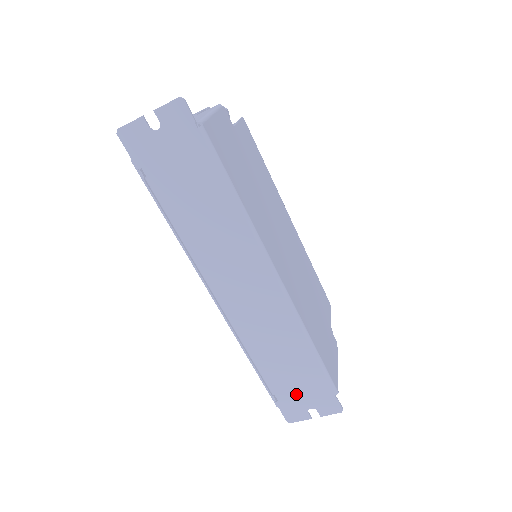
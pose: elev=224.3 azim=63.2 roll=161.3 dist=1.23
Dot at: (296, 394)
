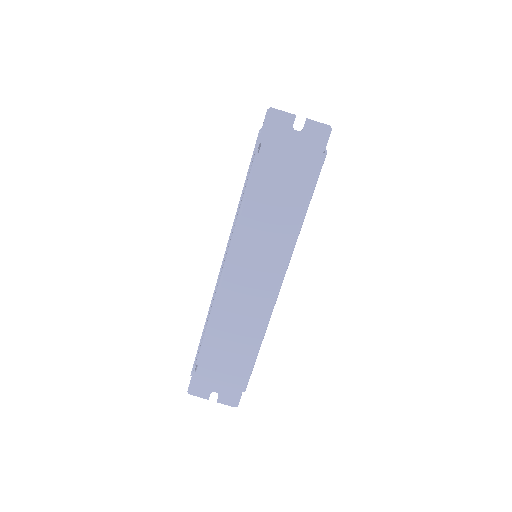
Dot at: (215, 374)
